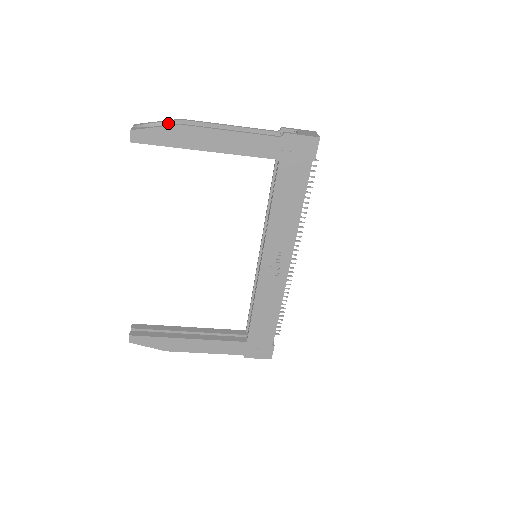
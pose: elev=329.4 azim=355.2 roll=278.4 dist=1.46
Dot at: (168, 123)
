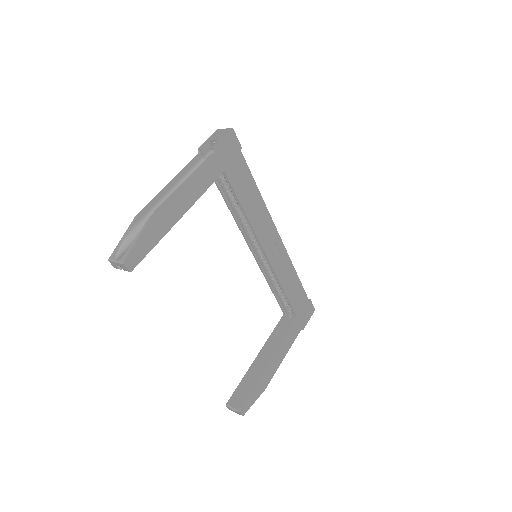
Dot at: (131, 229)
